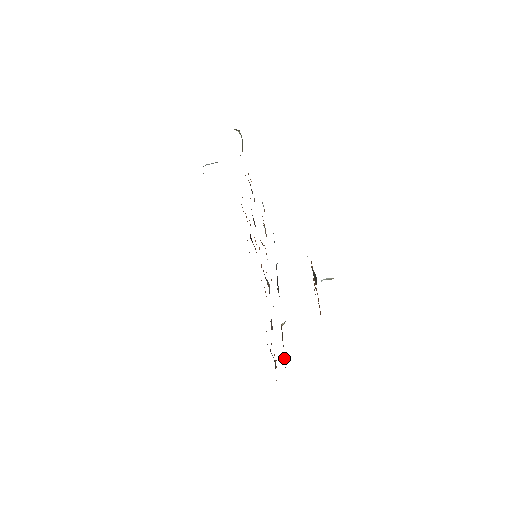
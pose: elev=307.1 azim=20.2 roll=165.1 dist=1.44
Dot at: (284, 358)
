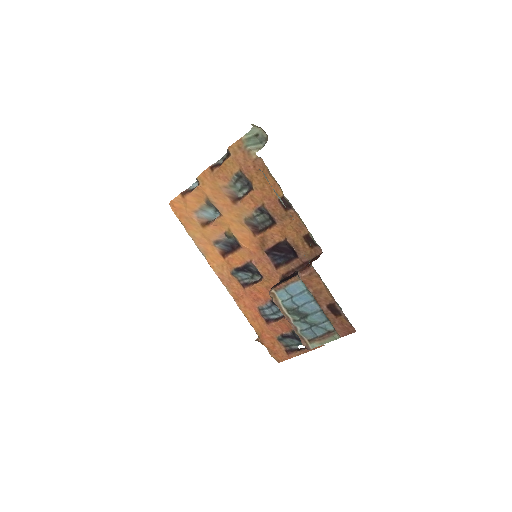
Dot at: occluded
